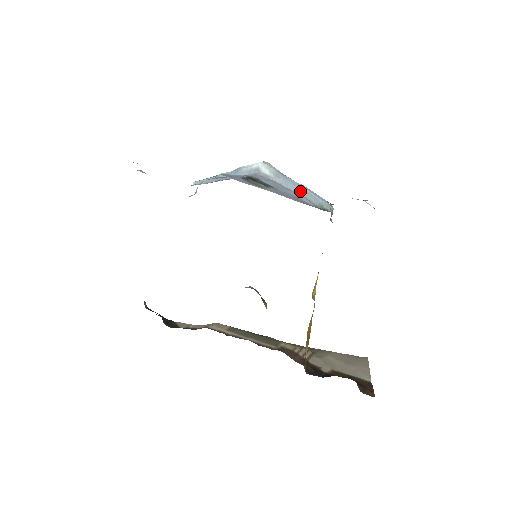
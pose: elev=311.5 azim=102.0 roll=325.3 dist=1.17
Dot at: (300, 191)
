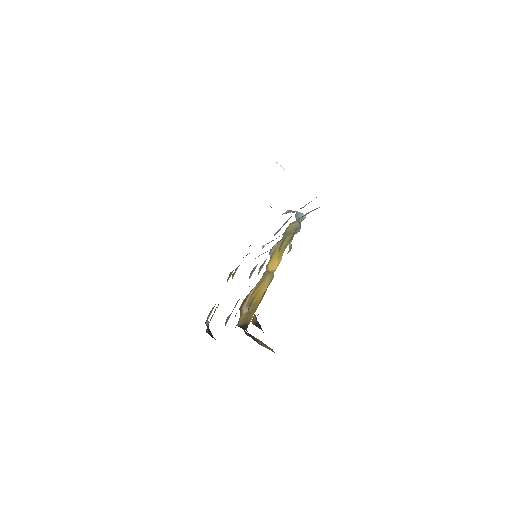
Dot at: (292, 211)
